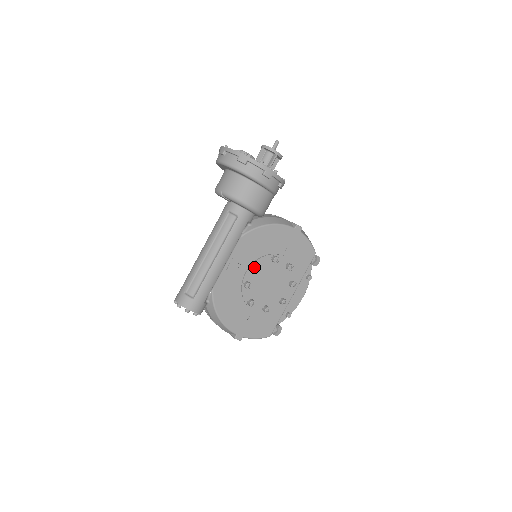
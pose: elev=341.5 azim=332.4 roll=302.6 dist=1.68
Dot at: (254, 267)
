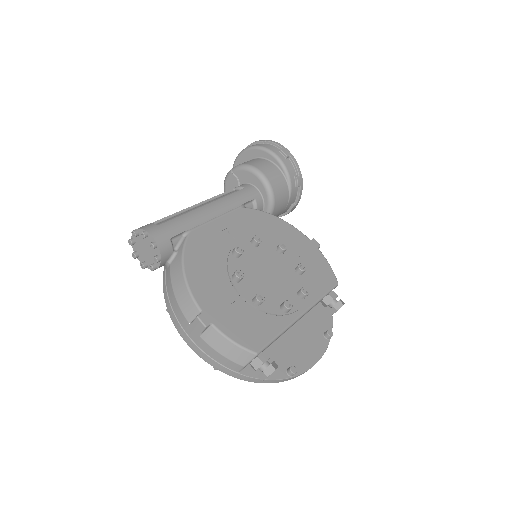
Dot at: (252, 239)
